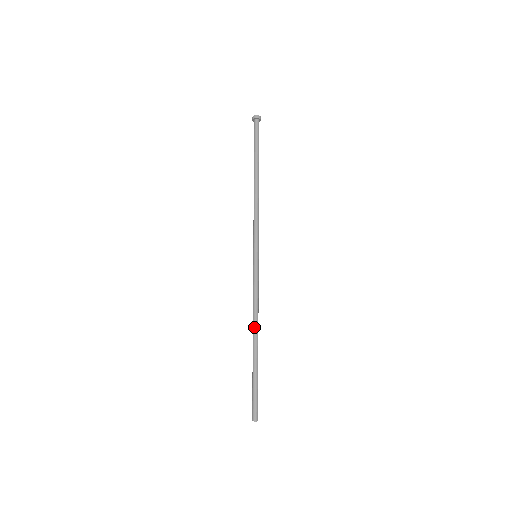
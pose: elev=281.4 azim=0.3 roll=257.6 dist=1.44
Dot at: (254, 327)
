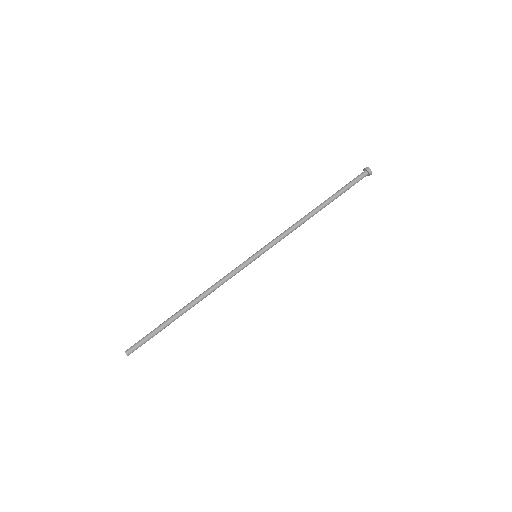
Dot at: (198, 297)
